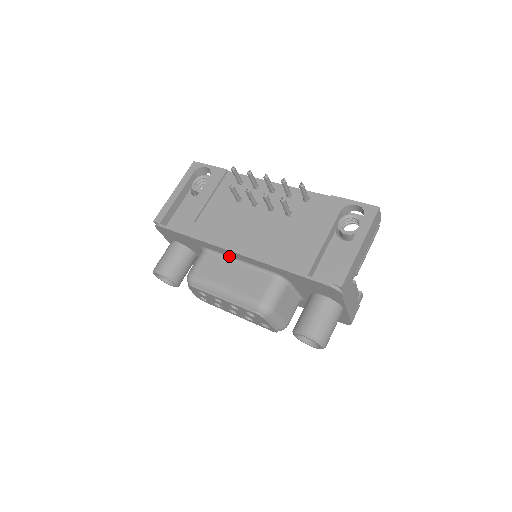
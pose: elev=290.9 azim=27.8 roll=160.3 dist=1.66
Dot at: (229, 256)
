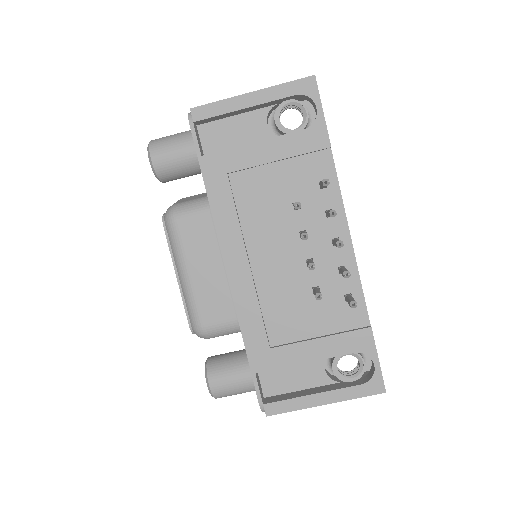
Dot at: occluded
